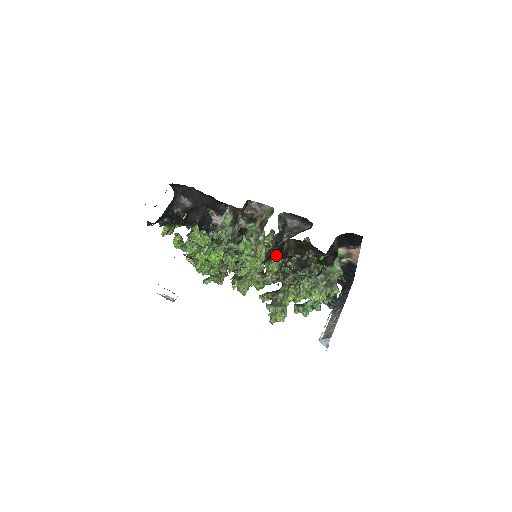
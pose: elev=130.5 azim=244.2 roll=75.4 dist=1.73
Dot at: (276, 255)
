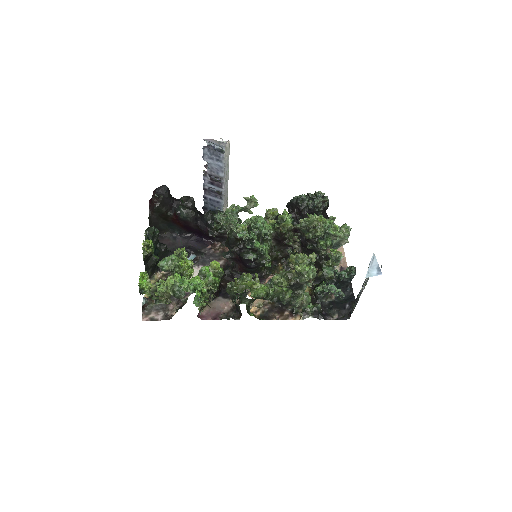
Dot at: occluded
